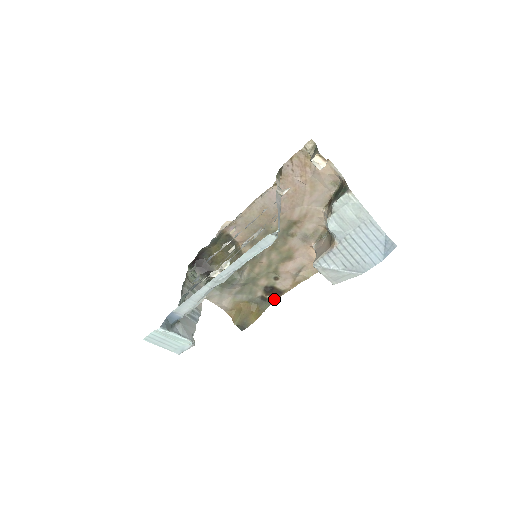
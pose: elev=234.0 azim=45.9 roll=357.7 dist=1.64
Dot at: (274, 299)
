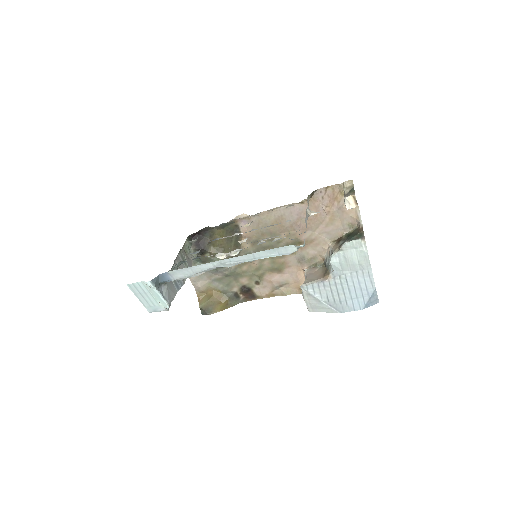
Dot at: (245, 300)
